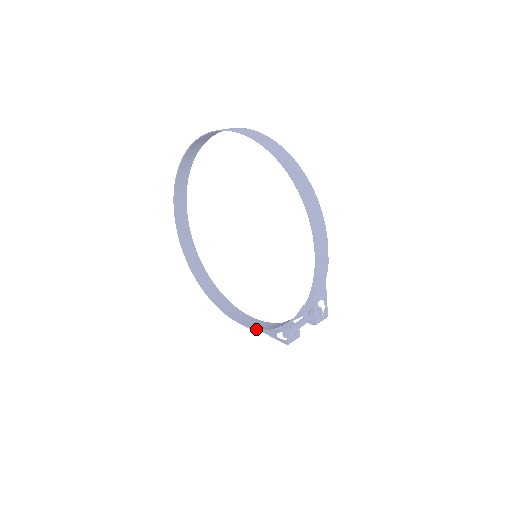
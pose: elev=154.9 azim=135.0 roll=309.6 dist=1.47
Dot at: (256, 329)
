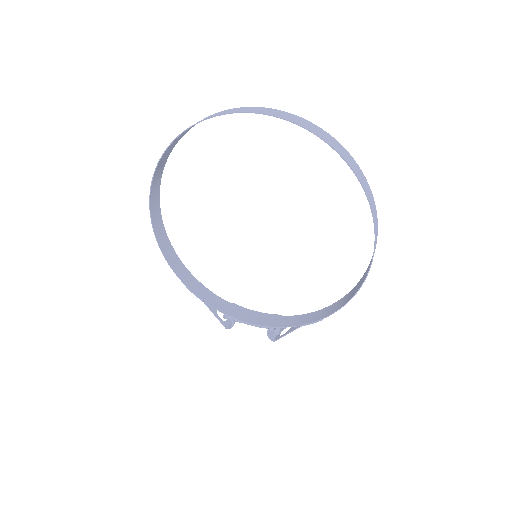
Dot at: (199, 298)
